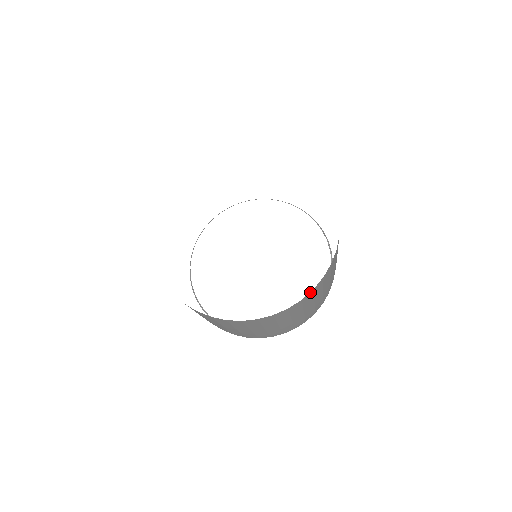
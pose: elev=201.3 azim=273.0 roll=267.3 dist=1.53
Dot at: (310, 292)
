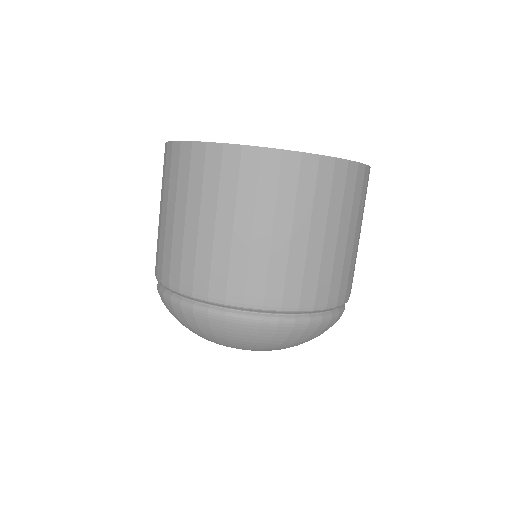
Dot at: (368, 167)
